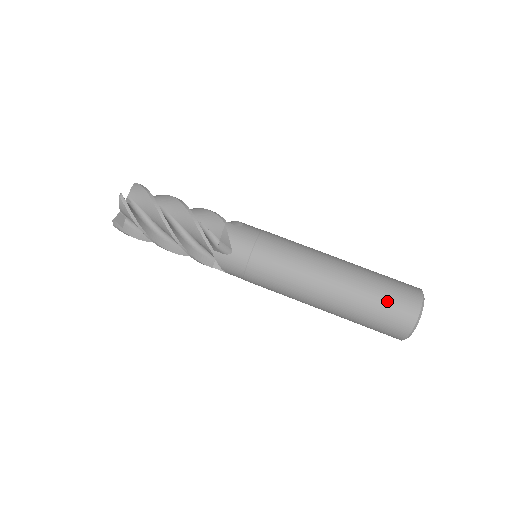
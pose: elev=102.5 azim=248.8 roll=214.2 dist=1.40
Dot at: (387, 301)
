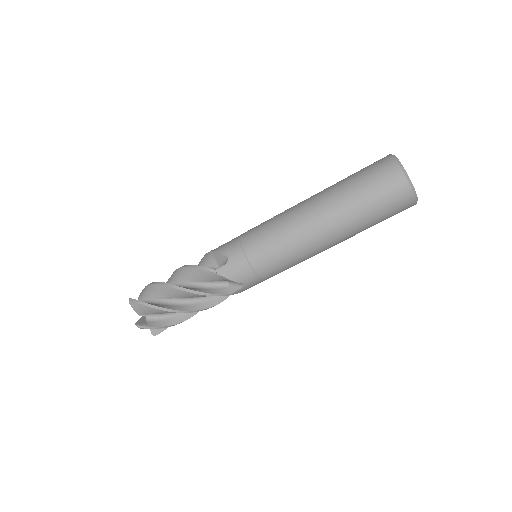
Dot at: (380, 207)
